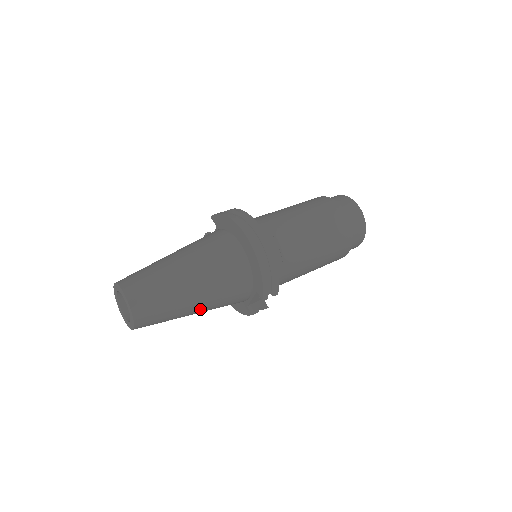
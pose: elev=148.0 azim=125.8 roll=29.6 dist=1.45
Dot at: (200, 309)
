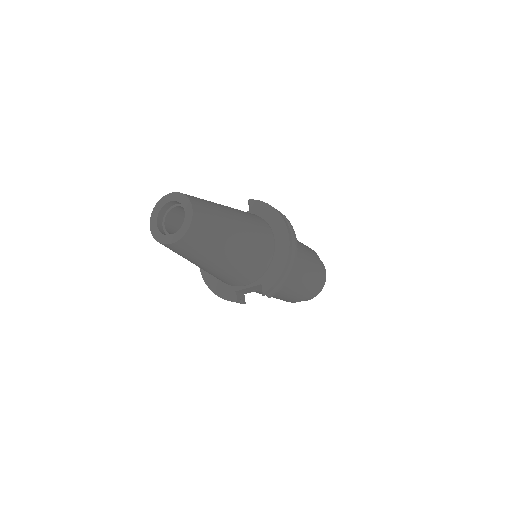
Dot at: (218, 267)
